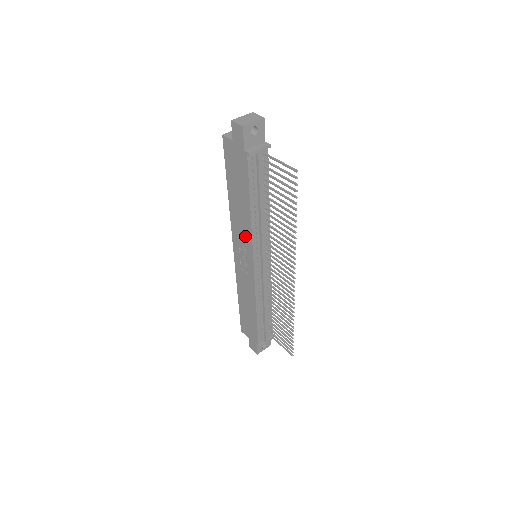
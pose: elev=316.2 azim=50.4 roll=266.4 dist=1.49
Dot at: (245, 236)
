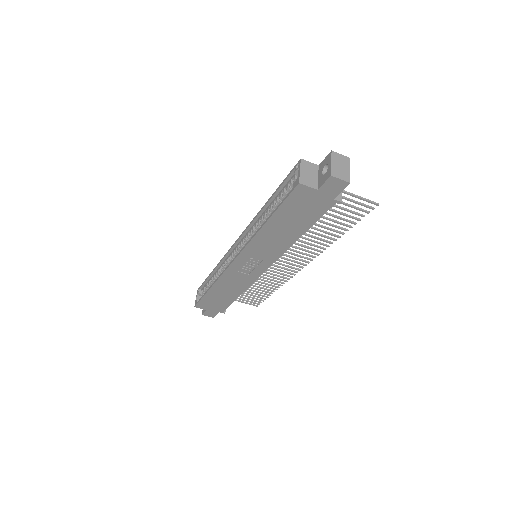
Dot at: (270, 253)
